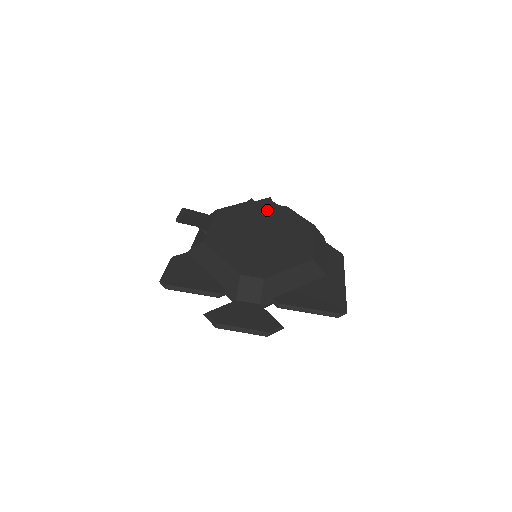
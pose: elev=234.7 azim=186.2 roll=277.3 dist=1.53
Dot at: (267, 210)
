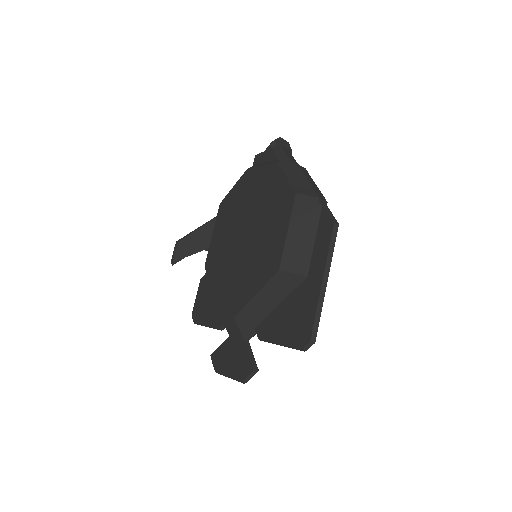
Dot at: (257, 182)
